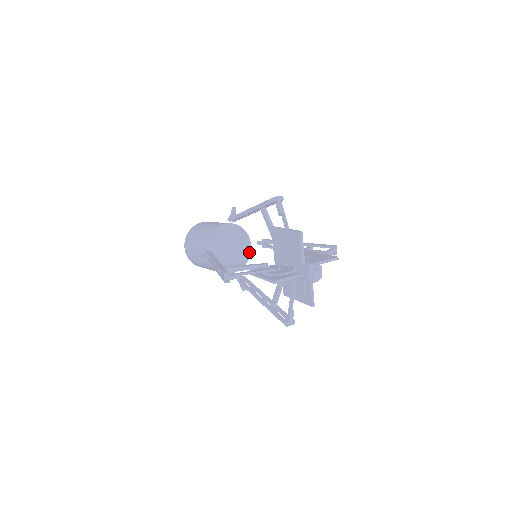
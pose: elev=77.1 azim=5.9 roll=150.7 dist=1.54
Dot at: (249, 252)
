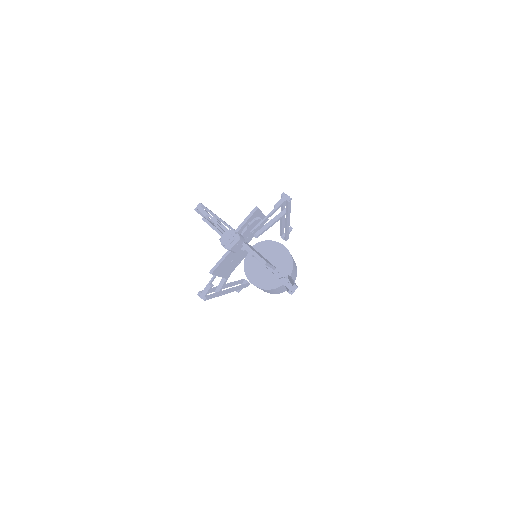
Dot at: (279, 285)
